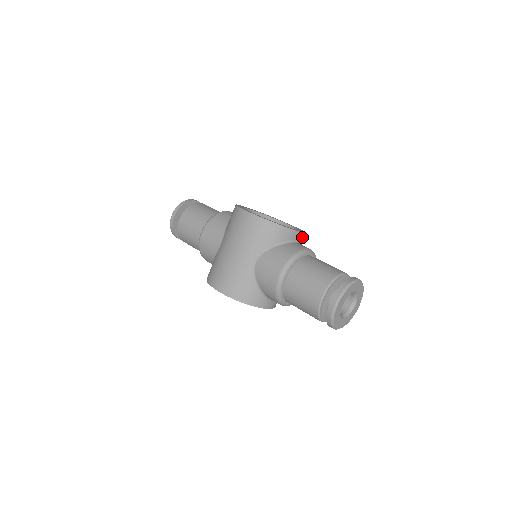
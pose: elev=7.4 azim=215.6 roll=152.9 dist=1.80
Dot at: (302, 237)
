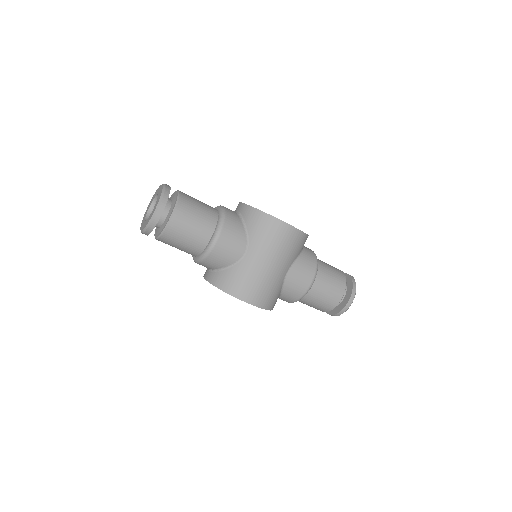
Dot at: occluded
